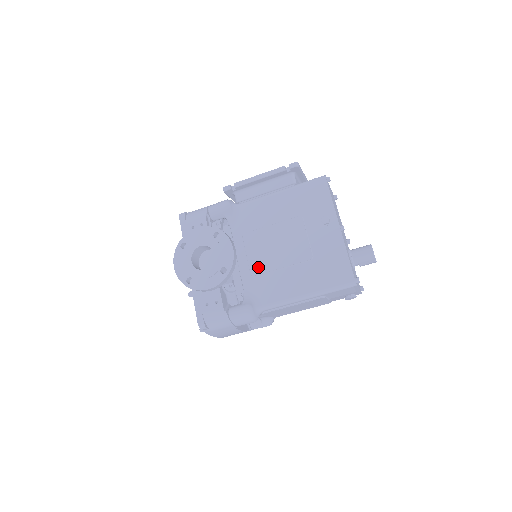
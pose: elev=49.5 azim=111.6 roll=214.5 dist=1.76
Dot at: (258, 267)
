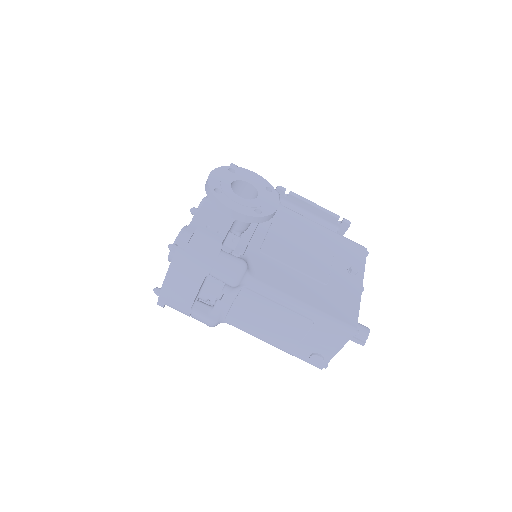
Dot at: (271, 250)
